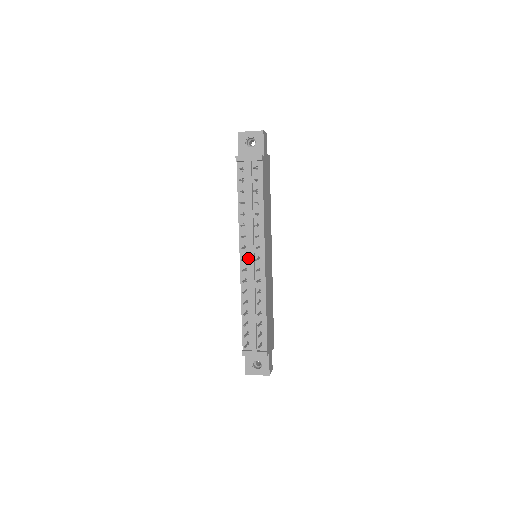
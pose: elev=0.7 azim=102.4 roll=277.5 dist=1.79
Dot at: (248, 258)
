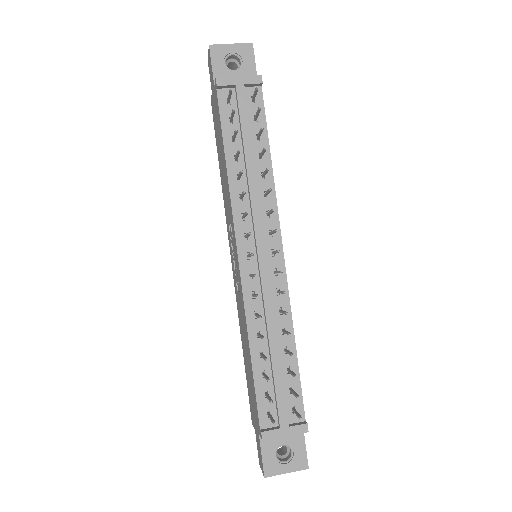
Dot at: occluded
